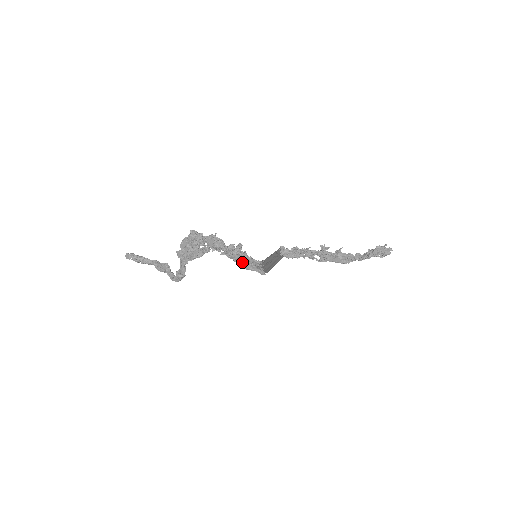
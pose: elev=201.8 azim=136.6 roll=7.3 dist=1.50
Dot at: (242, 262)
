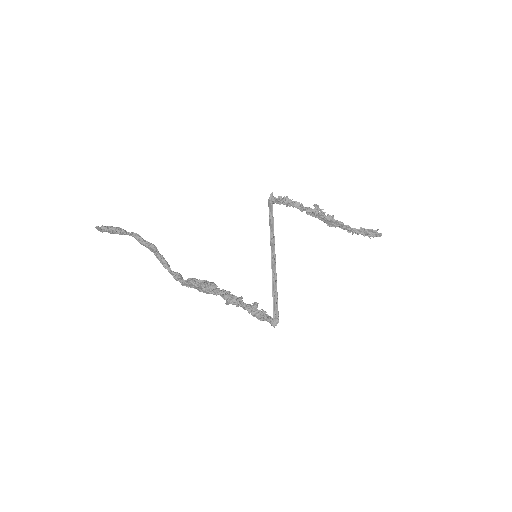
Dot at: occluded
